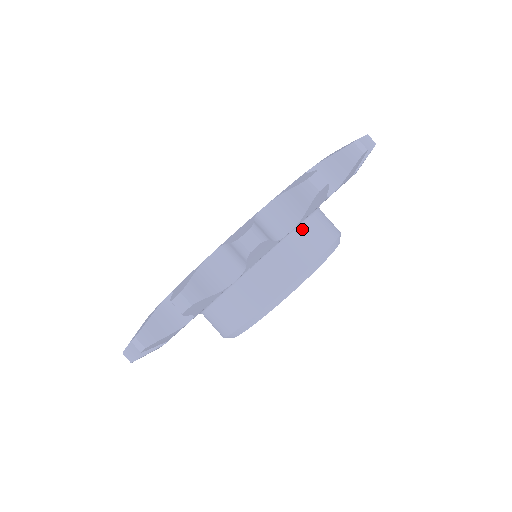
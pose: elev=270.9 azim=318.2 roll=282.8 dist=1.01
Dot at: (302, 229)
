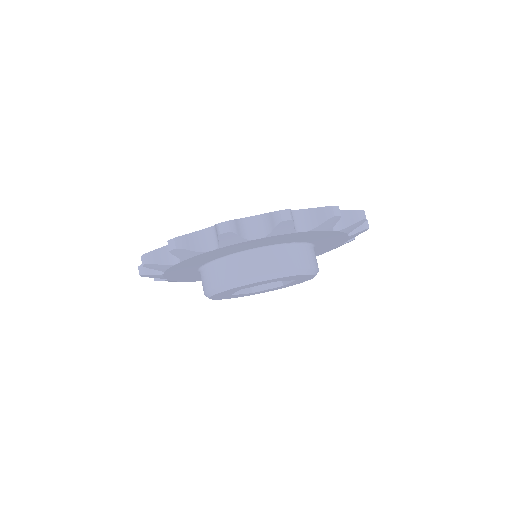
Dot at: (313, 248)
